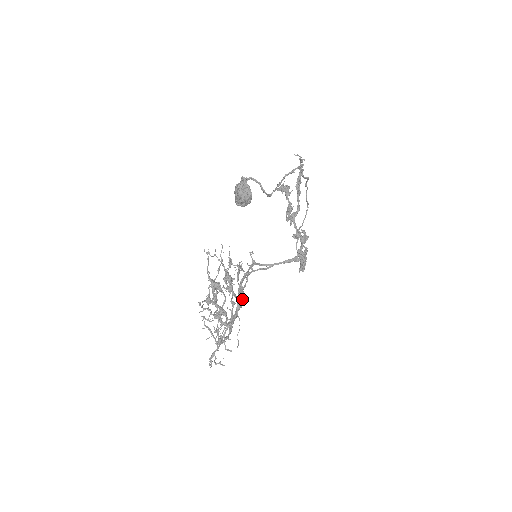
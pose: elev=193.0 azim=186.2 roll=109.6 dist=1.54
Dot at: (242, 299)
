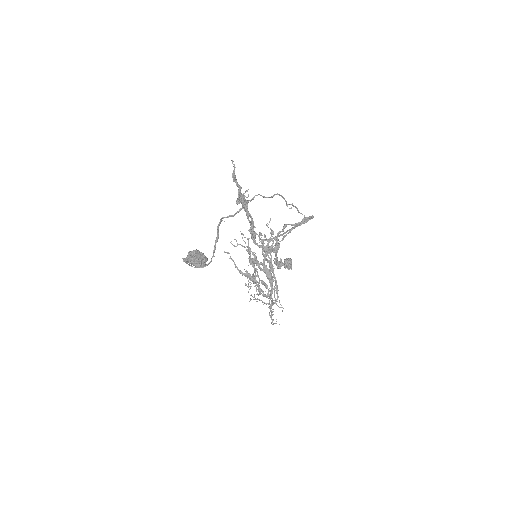
Dot at: (271, 277)
